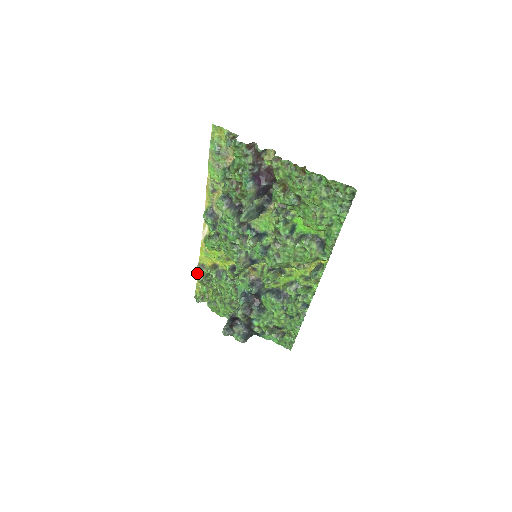
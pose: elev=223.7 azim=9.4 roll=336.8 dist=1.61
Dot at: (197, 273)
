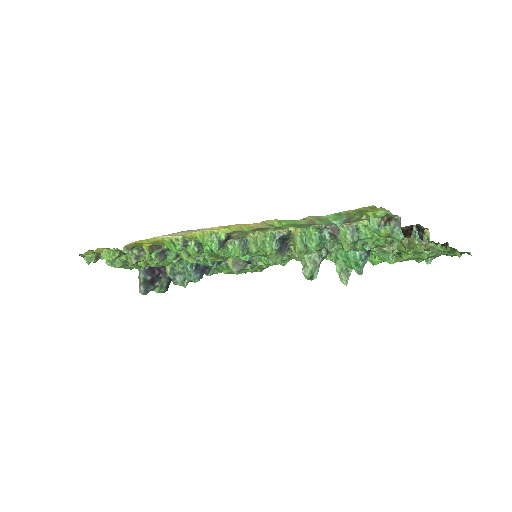
Dot at: occluded
